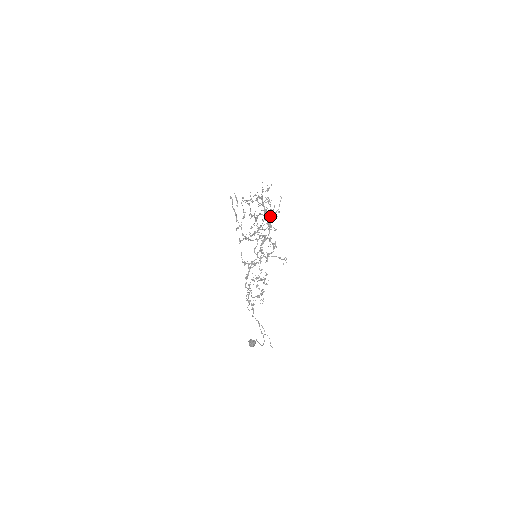
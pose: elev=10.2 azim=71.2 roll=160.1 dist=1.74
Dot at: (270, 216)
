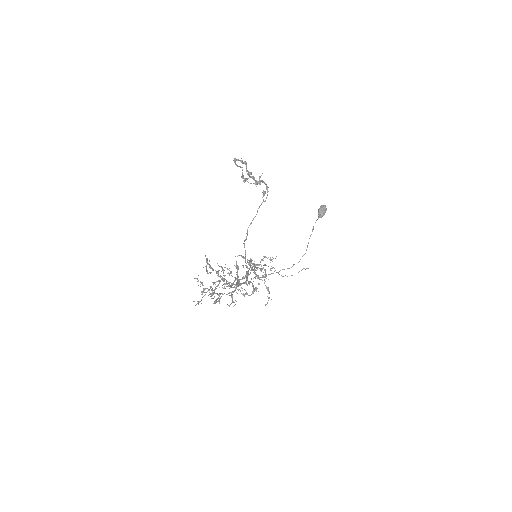
Dot at: (236, 285)
